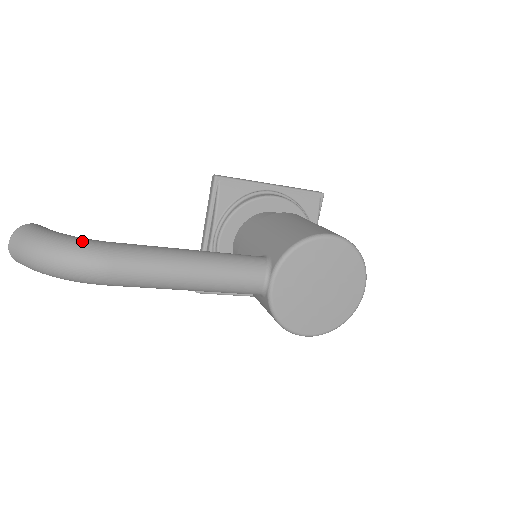
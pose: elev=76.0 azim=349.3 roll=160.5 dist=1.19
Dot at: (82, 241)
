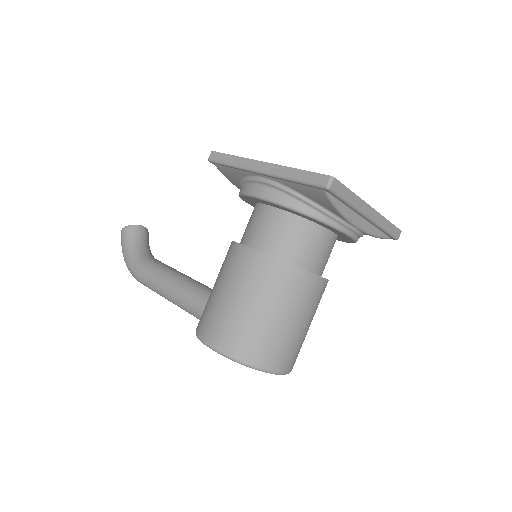
Dot at: (129, 264)
